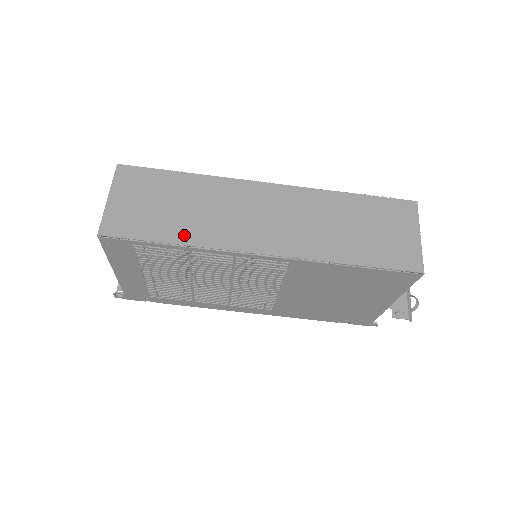
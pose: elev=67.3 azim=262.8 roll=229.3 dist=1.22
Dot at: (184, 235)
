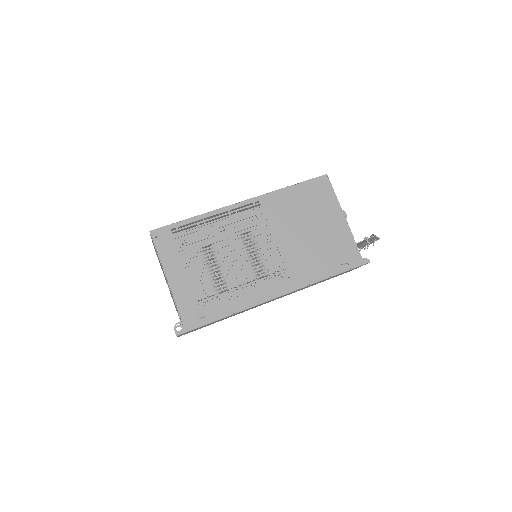
Dot at: occluded
